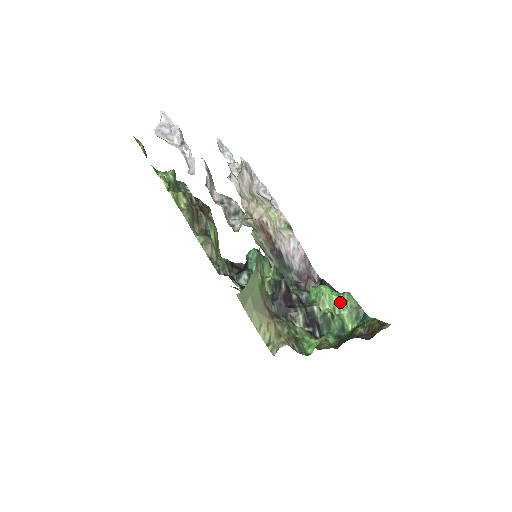
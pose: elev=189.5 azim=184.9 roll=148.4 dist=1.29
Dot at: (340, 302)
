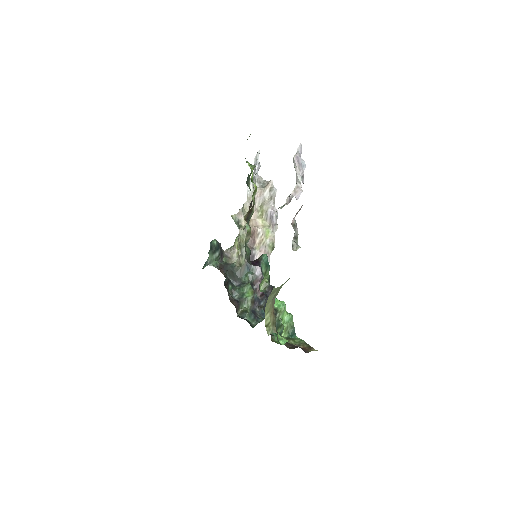
Dot at: (286, 318)
